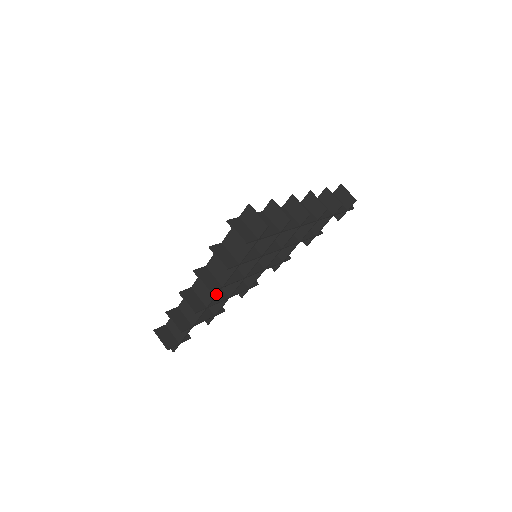
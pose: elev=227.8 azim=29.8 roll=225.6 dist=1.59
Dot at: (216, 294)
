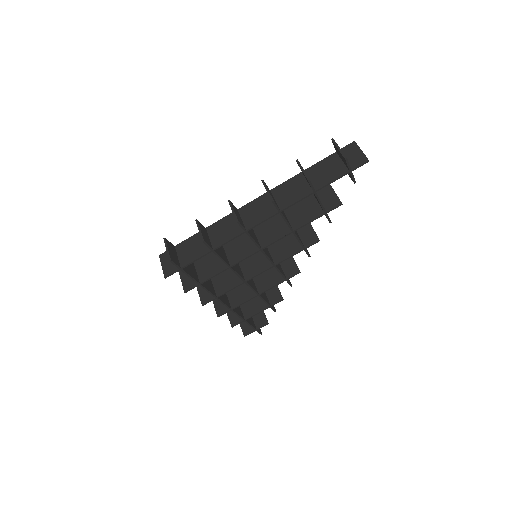
Dot at: occluded
